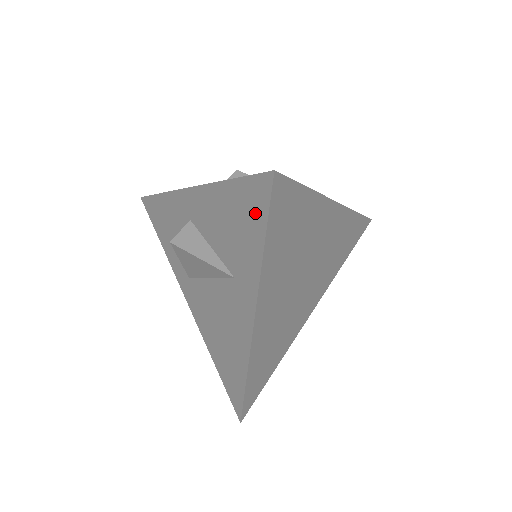
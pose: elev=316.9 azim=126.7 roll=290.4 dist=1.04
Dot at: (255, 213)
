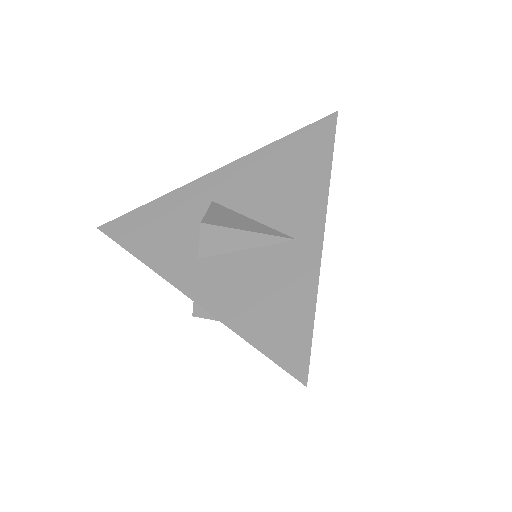
Dot at: occluded
